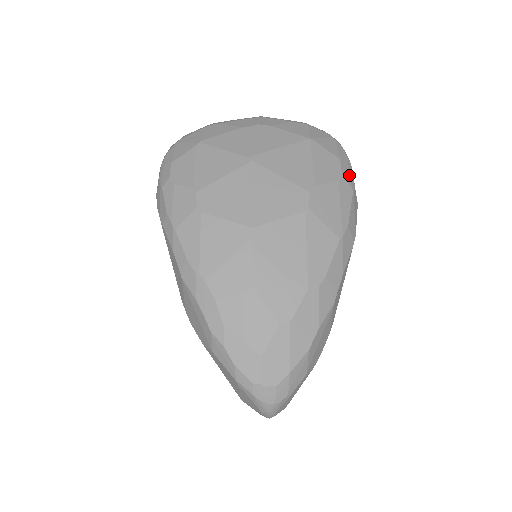
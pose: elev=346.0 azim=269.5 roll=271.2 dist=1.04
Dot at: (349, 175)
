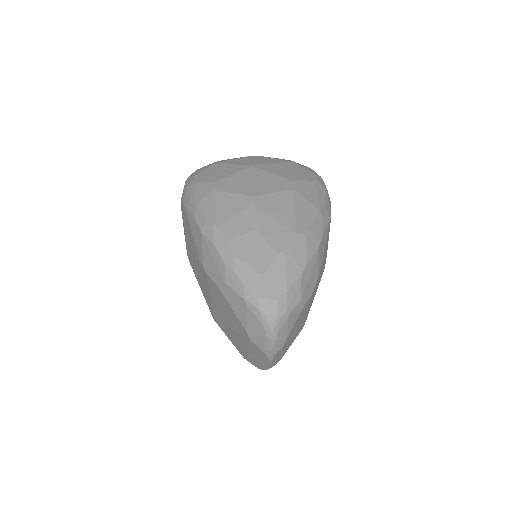
Dot at: (322, 183)
